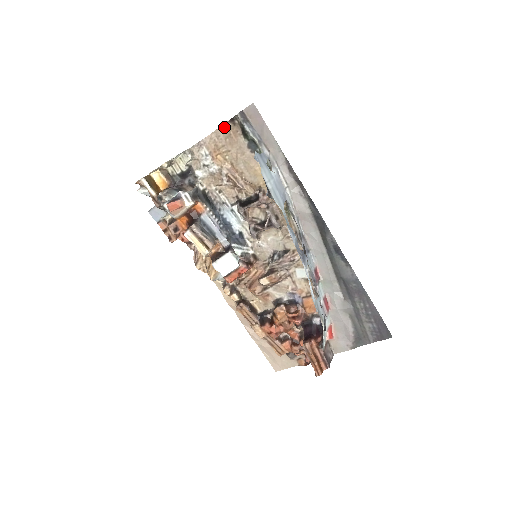
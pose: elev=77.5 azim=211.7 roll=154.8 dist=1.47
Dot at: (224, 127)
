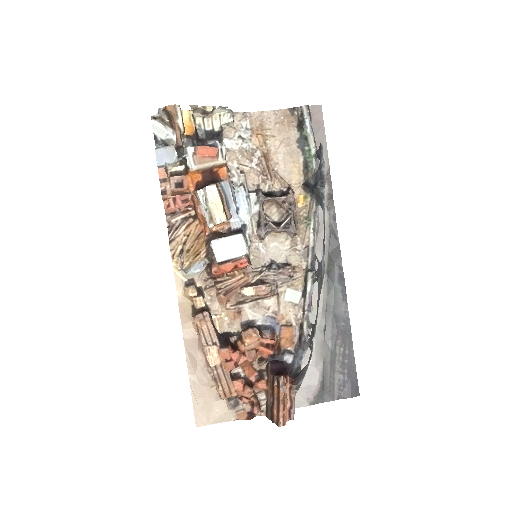
Dot at: (280, 112)
